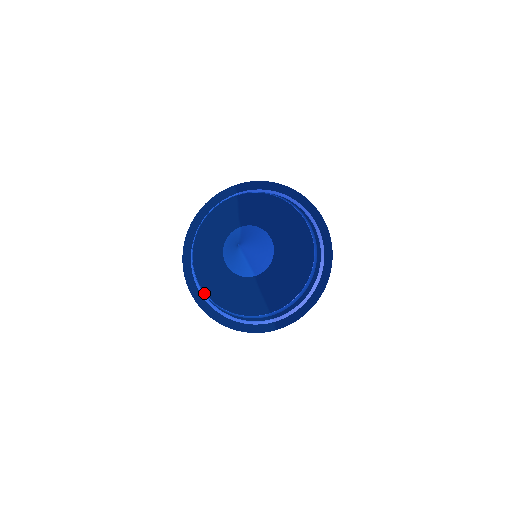
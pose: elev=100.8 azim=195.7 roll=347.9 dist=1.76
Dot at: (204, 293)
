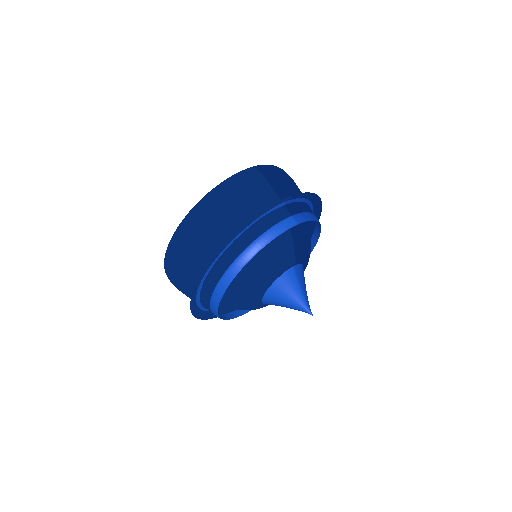
Dot at: (217, 313)
